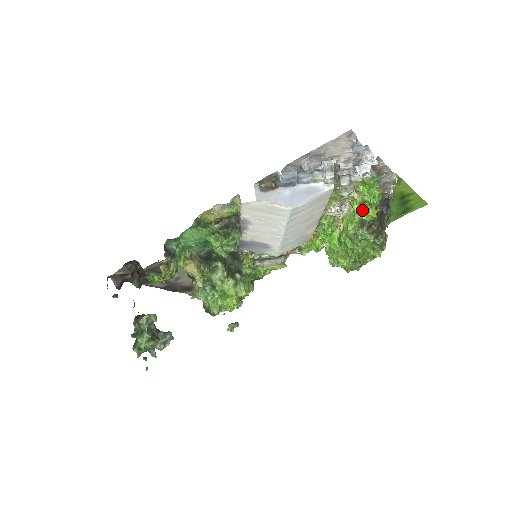
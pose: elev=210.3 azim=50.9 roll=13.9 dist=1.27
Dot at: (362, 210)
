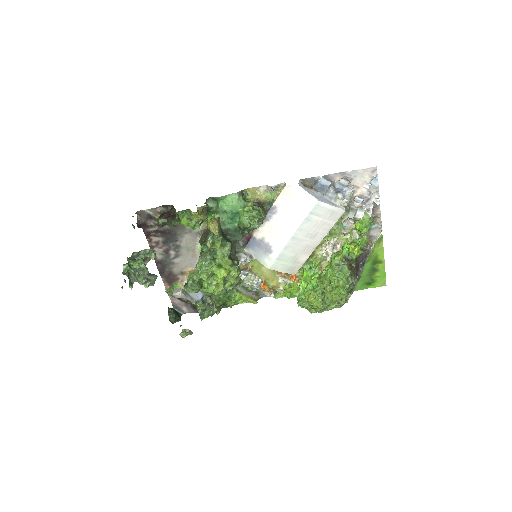
Dot at: (351, 246)
